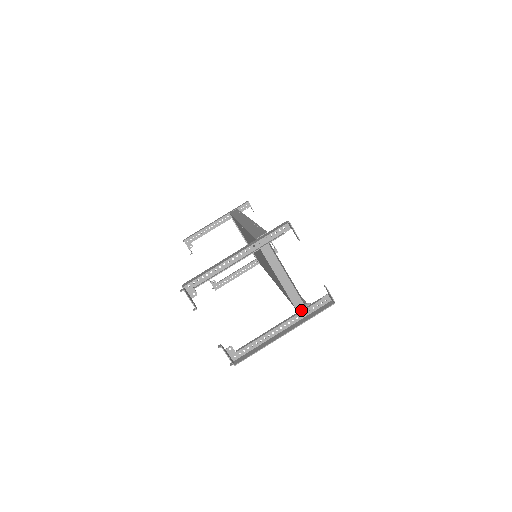
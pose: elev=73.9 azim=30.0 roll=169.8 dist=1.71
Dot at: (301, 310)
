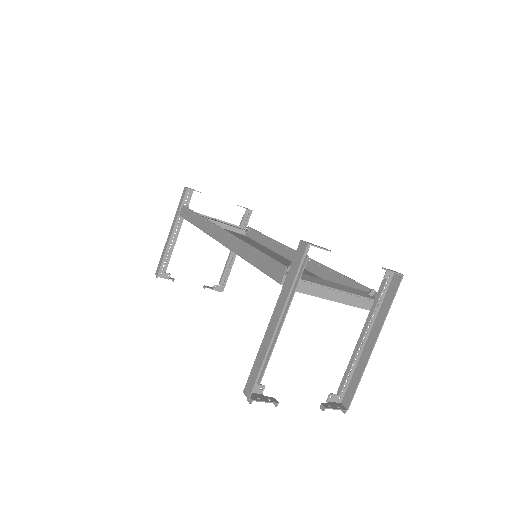
Dot at: (372, 307)
